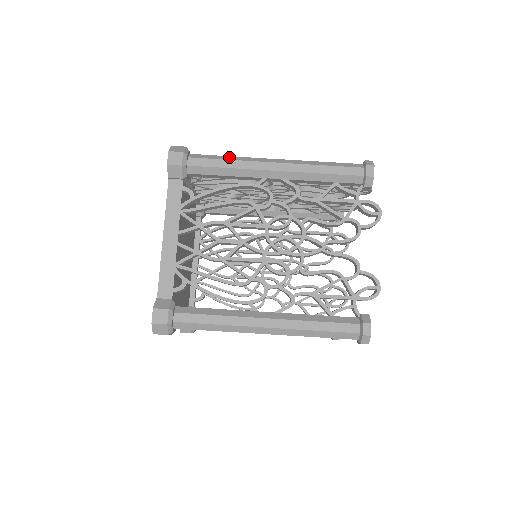
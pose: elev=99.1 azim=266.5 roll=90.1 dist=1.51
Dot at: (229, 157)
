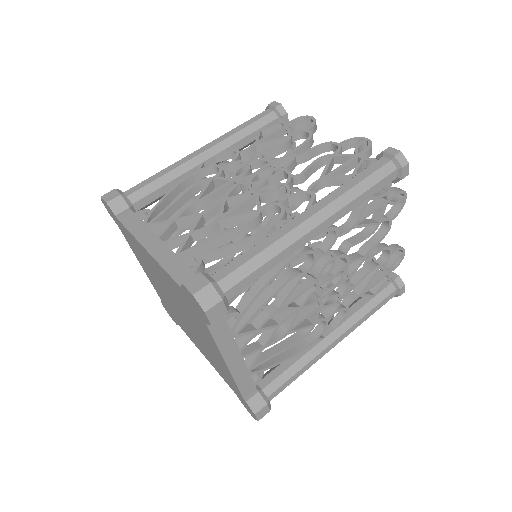
Dot at: occluded
